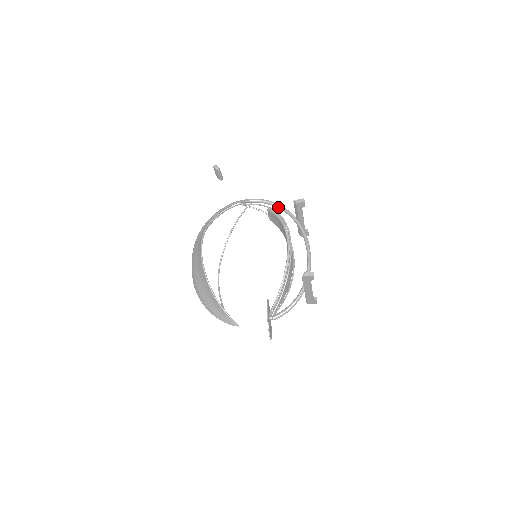
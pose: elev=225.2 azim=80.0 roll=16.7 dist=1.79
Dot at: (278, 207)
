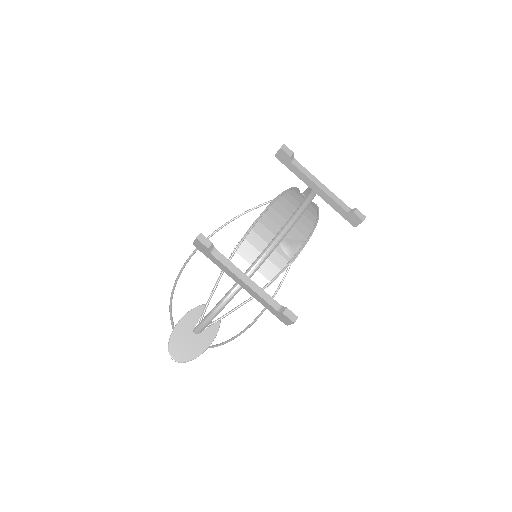
Dot at: occluded
